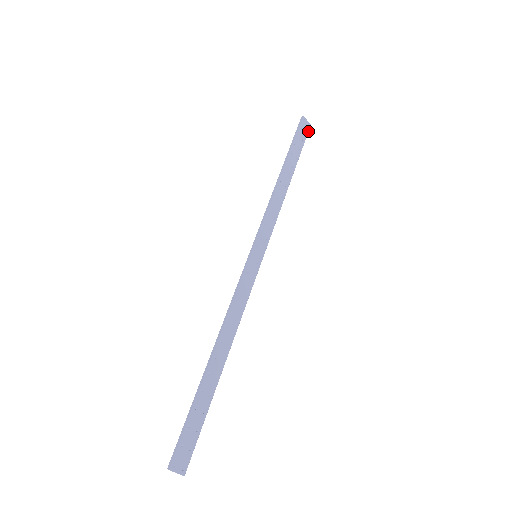
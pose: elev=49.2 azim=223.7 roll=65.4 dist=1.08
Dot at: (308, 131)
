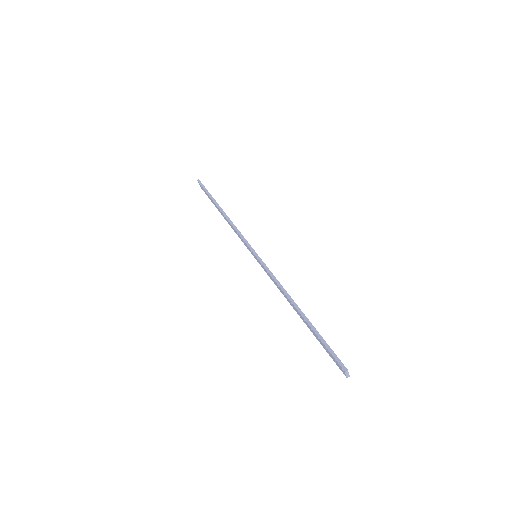
Dot at: occluded
